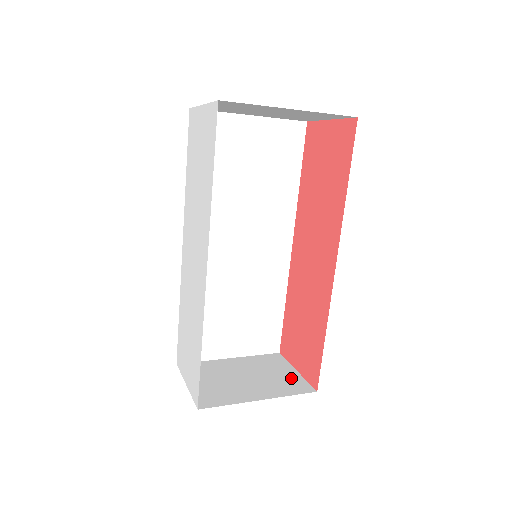
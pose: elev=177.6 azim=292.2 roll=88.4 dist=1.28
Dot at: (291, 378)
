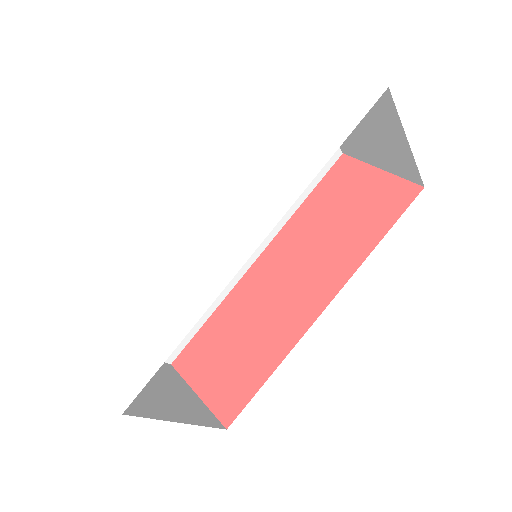
Dot at: (197, 403)
